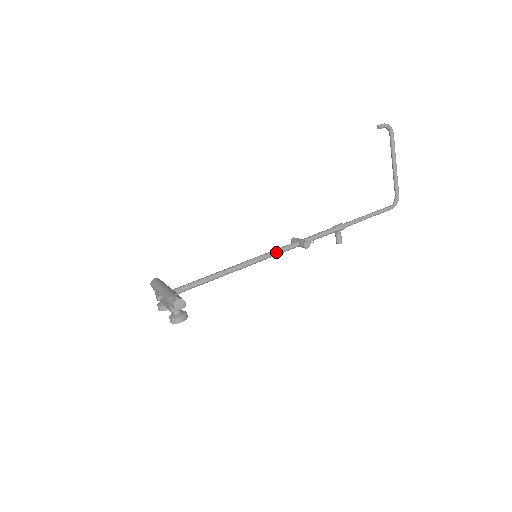
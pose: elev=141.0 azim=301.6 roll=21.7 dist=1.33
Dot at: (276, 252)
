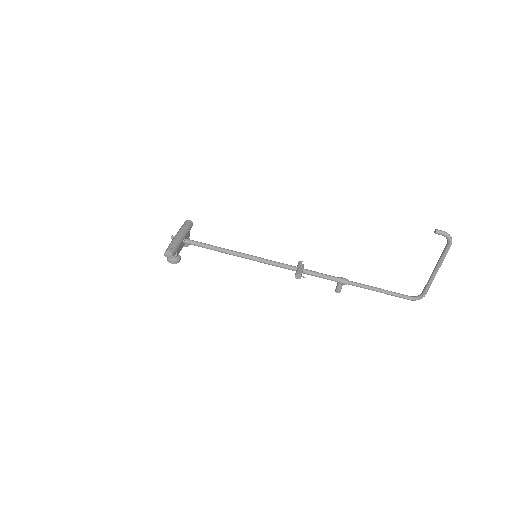
Dot at: (273, 264)
